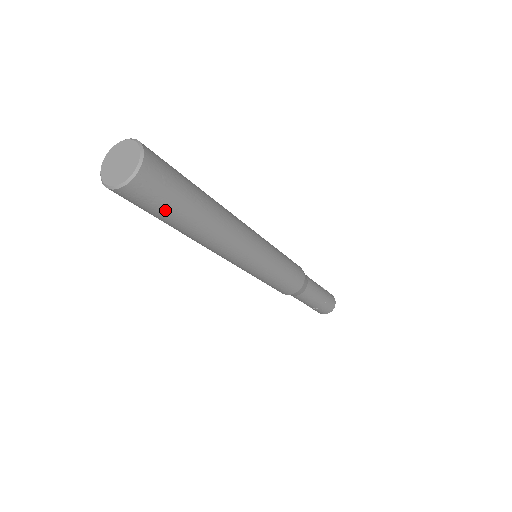
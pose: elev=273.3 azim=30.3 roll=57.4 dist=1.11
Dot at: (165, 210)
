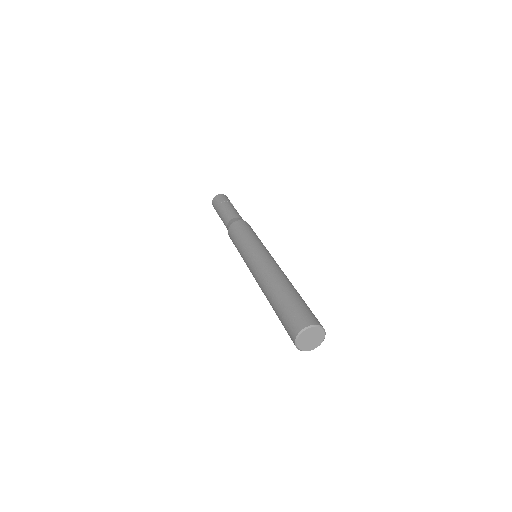
Dot at: occluded
